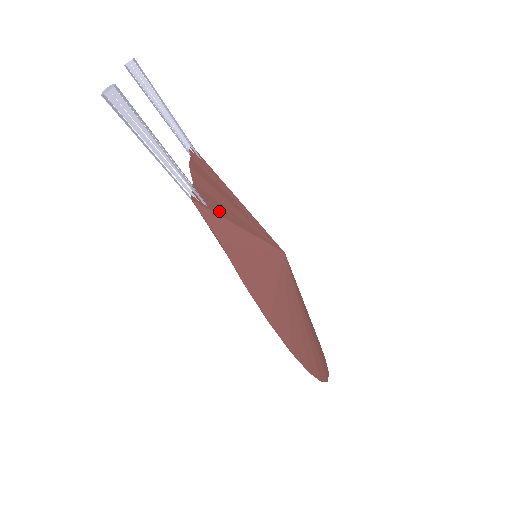
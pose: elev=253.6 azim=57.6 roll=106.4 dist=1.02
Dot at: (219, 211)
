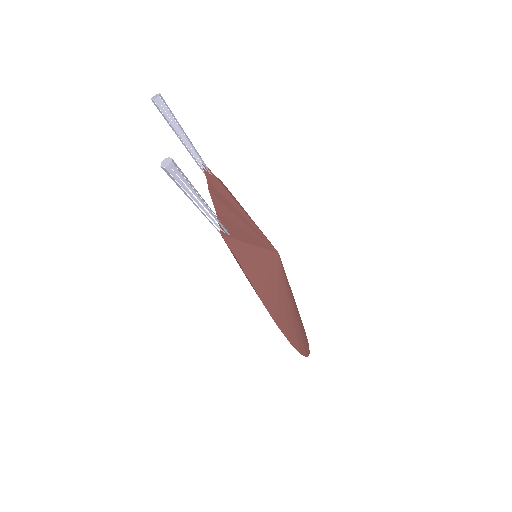
Dot at: (236, 235)
